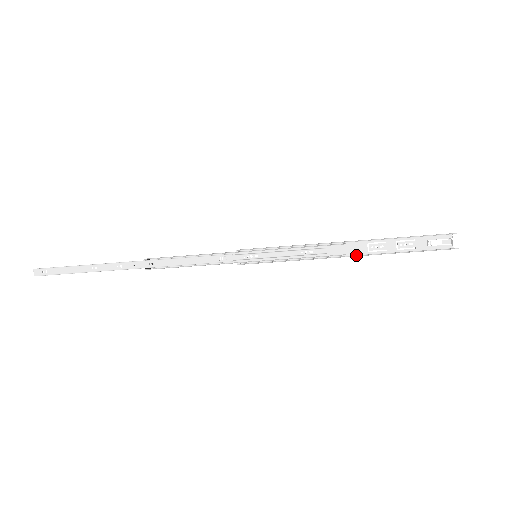
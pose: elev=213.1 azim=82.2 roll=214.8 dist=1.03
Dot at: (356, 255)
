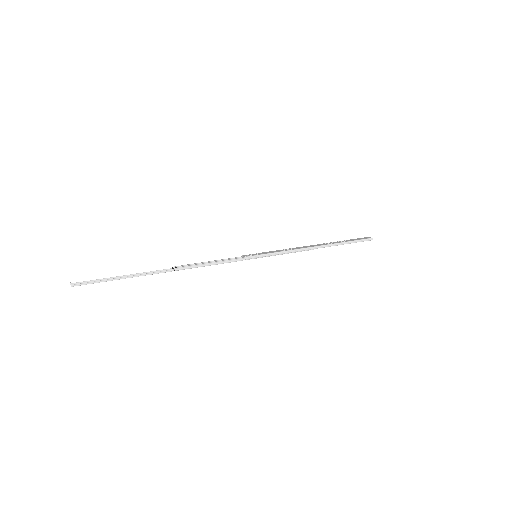
Dot at: occluded
